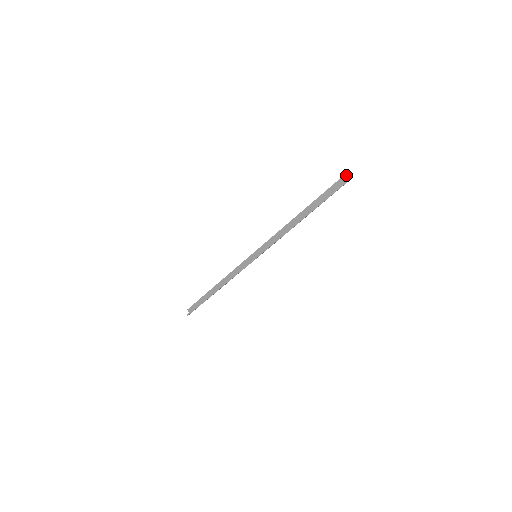
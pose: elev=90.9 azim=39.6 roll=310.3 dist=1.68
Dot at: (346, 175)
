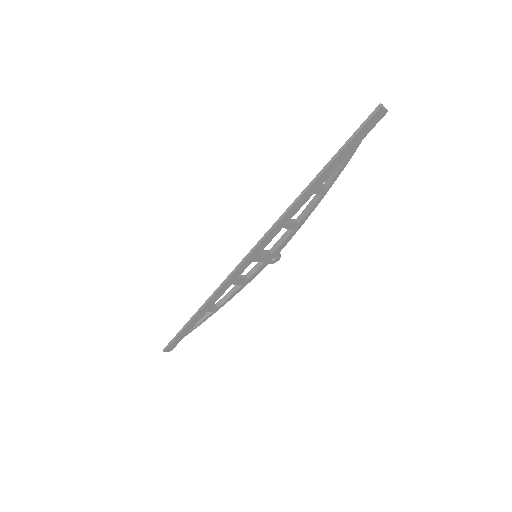
Dot at: (381, 104)
